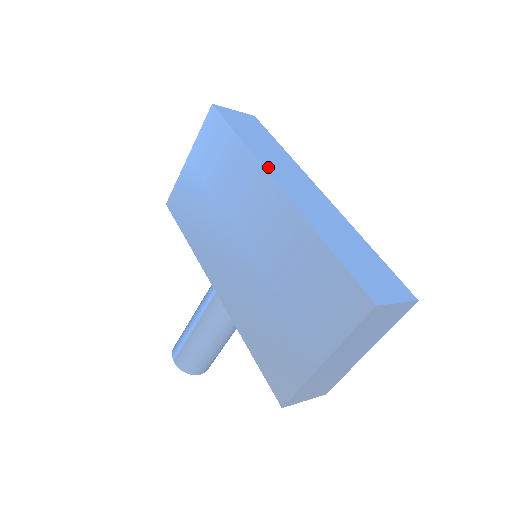
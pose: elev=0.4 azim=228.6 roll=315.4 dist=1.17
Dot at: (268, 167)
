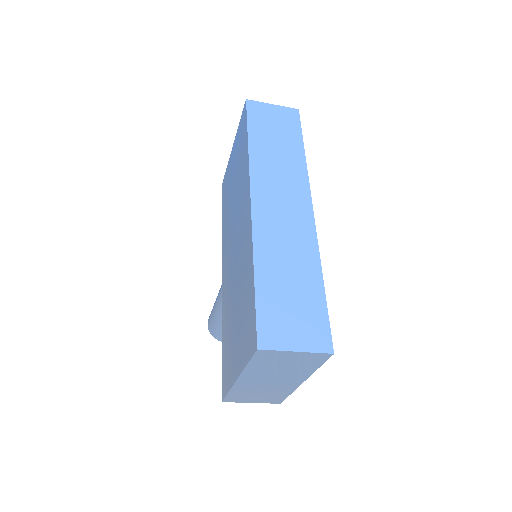
Dot at: (256, 177)
